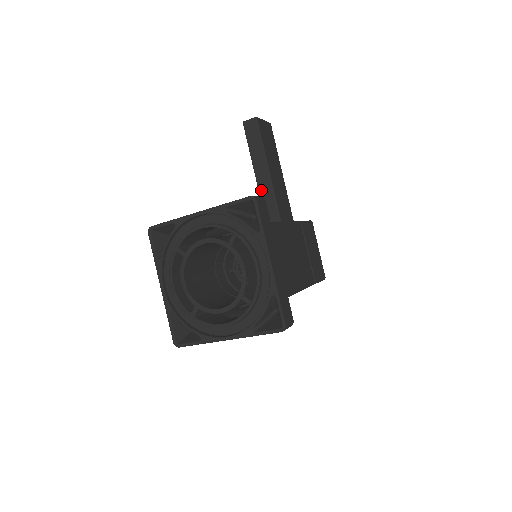
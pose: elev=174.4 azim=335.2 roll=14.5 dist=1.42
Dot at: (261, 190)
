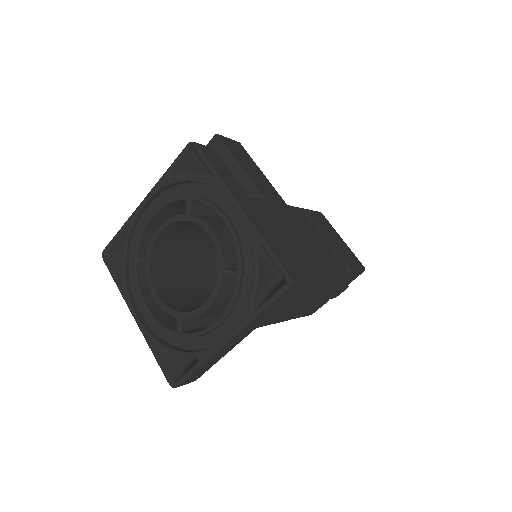
Dot at: occluded
